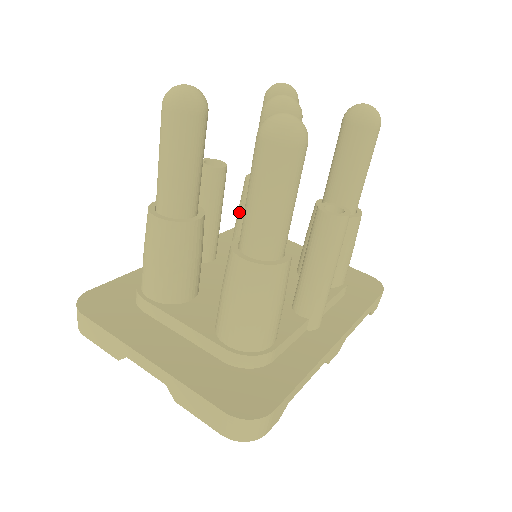
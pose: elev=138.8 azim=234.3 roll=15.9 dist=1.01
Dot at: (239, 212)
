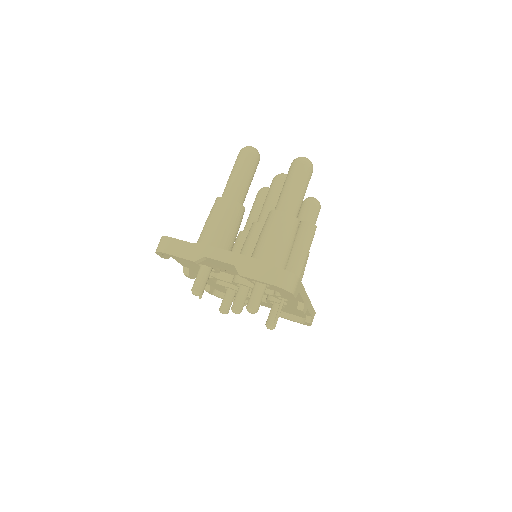
Dot at: (254, 224)
